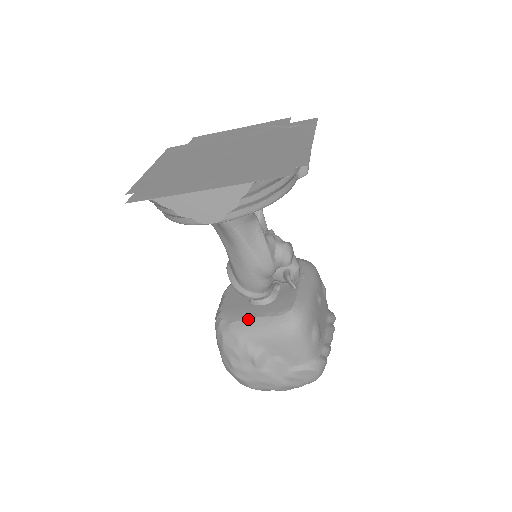
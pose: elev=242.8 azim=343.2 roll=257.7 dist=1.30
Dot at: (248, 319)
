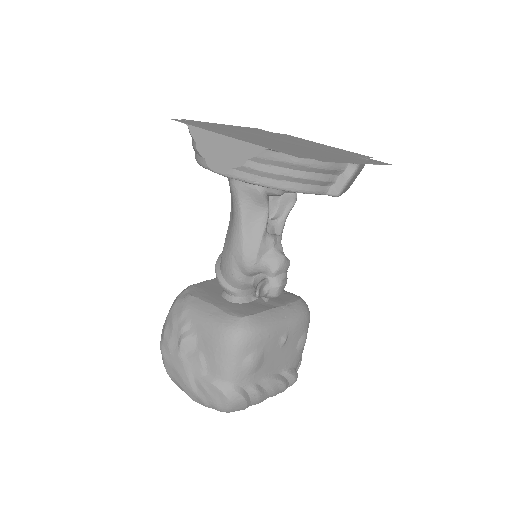
Dot at: (204, 301)
